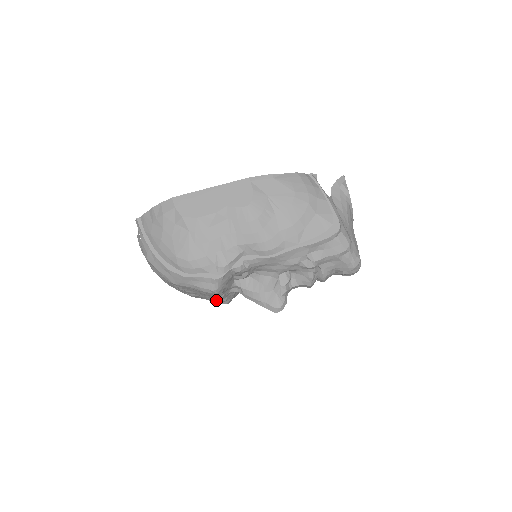
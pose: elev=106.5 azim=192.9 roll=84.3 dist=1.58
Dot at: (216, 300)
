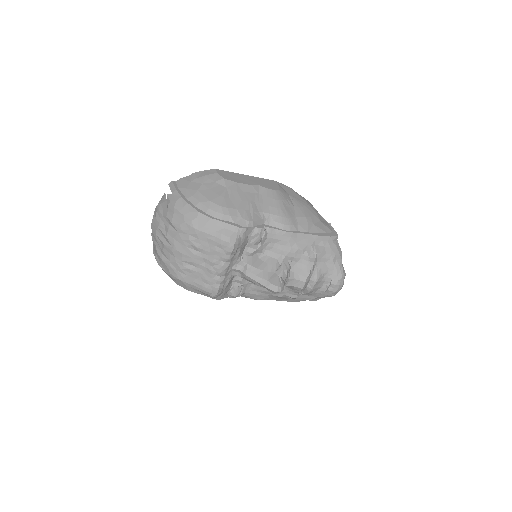
Dot at: (214, 277)
